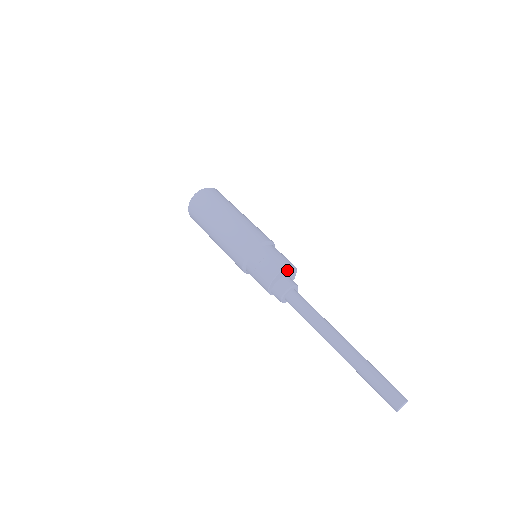
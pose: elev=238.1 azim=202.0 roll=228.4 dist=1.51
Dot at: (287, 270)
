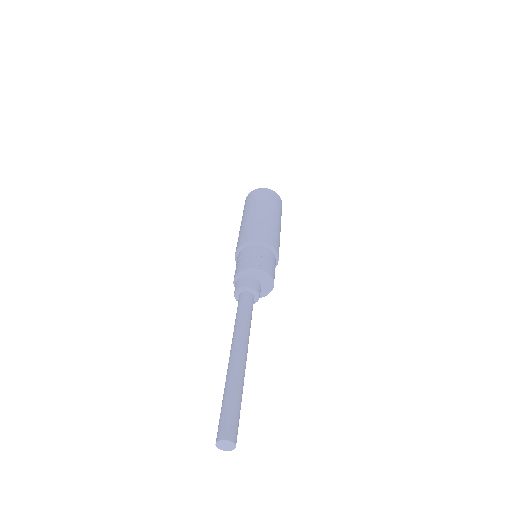
Dot at: (266, 278)
